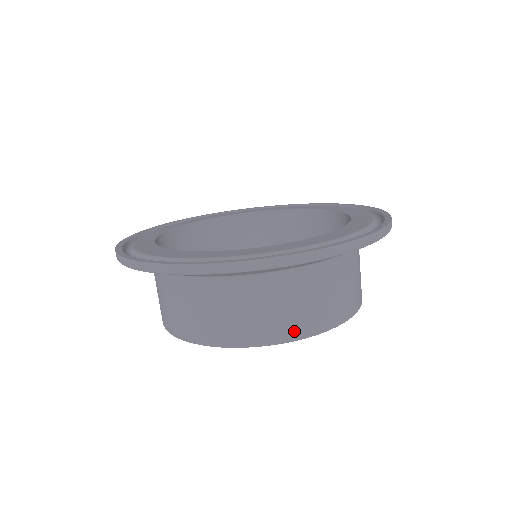
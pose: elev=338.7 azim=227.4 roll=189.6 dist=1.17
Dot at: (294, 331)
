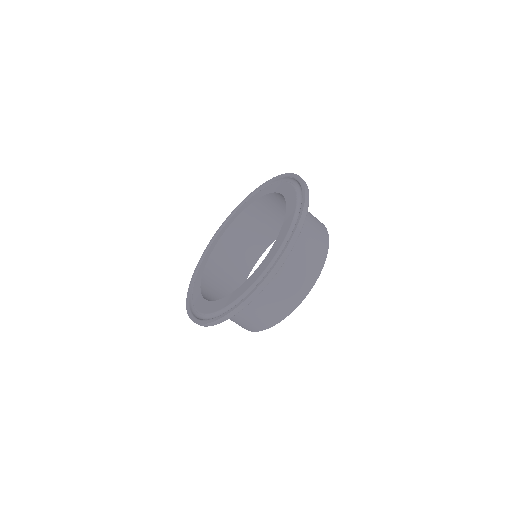
Dot at: (297, 299)
